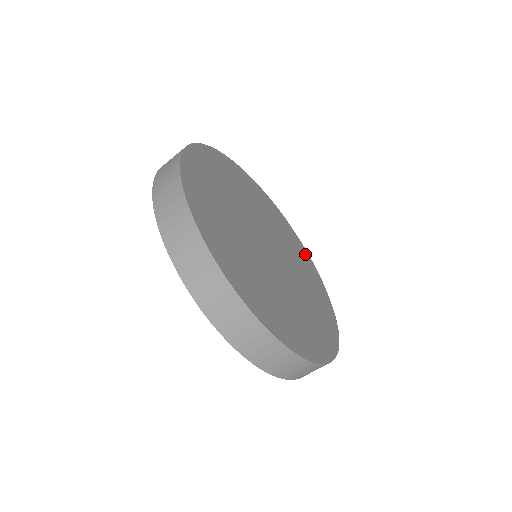
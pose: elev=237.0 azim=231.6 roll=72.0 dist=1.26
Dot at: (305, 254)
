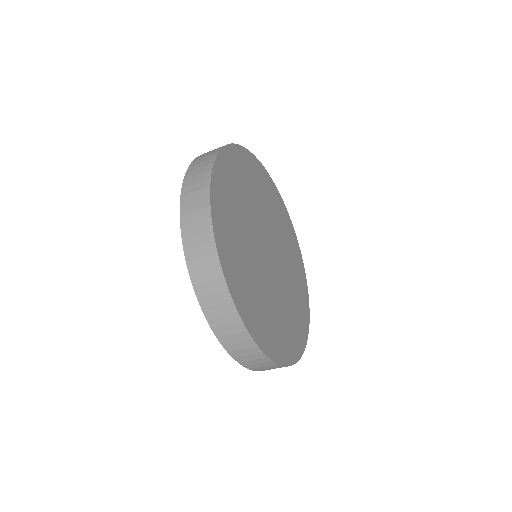
Dot at: (282, 207)
